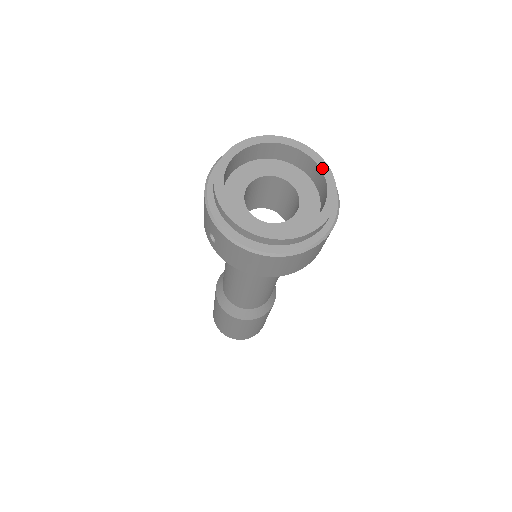
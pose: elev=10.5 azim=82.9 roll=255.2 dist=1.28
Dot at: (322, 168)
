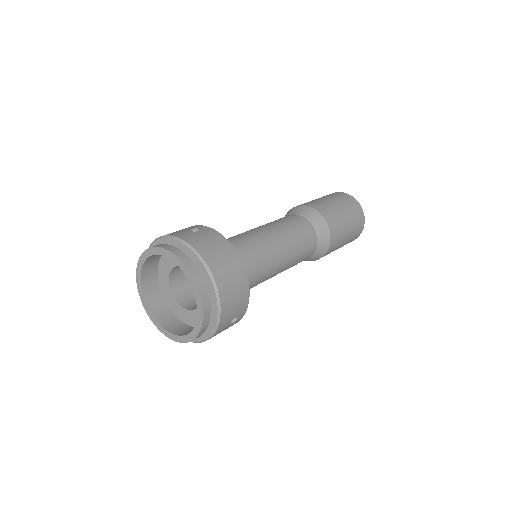
Dot at: (194, 290)
